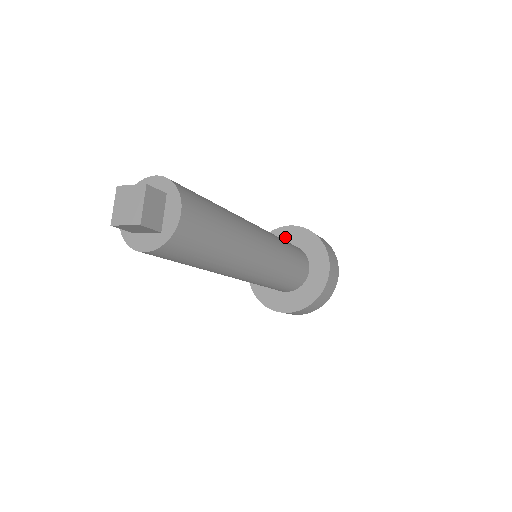
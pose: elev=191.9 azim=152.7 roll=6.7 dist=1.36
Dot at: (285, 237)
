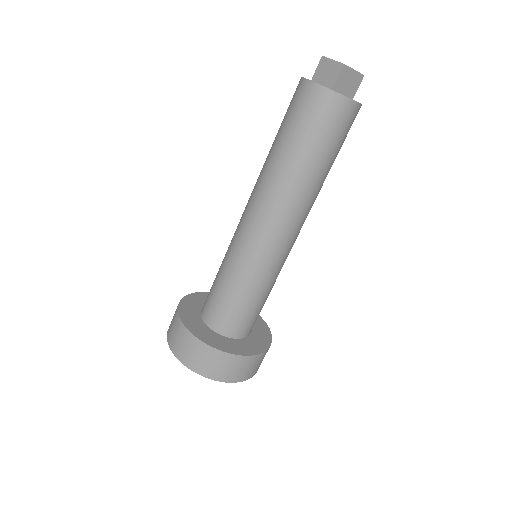
Dot at: occluded
